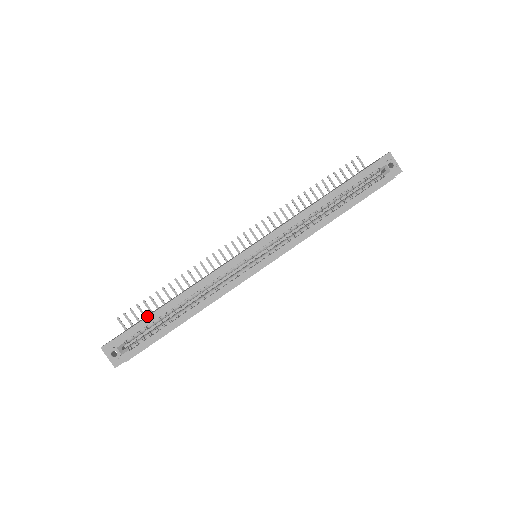
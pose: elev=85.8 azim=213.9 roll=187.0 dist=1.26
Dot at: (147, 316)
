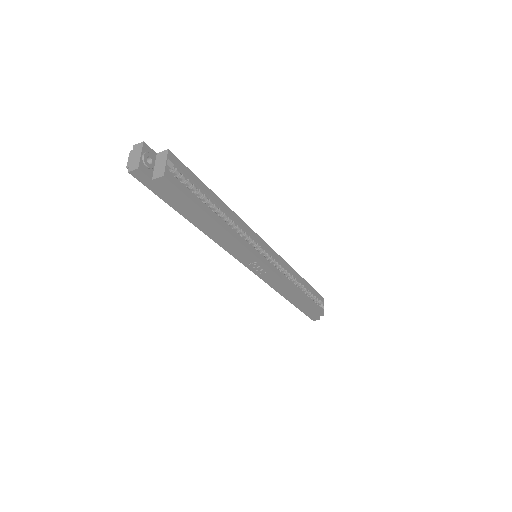
Dot at: occluded
